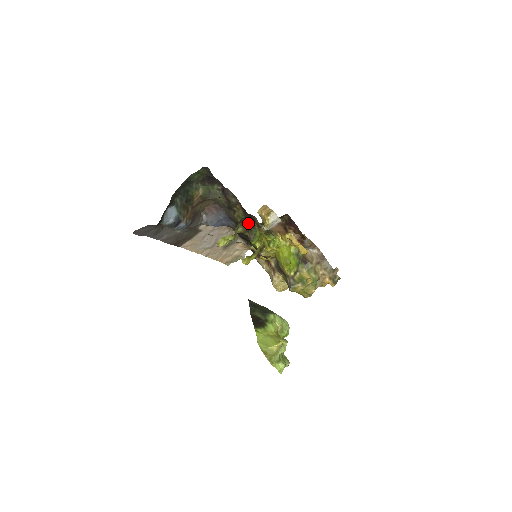
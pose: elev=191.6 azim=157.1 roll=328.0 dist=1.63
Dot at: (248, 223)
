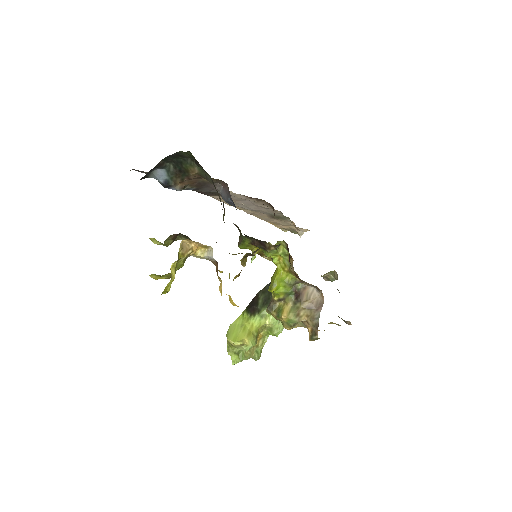
Dot at: (190, 239)
